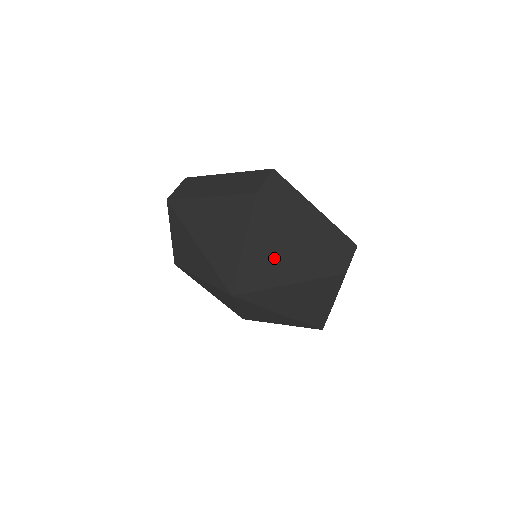
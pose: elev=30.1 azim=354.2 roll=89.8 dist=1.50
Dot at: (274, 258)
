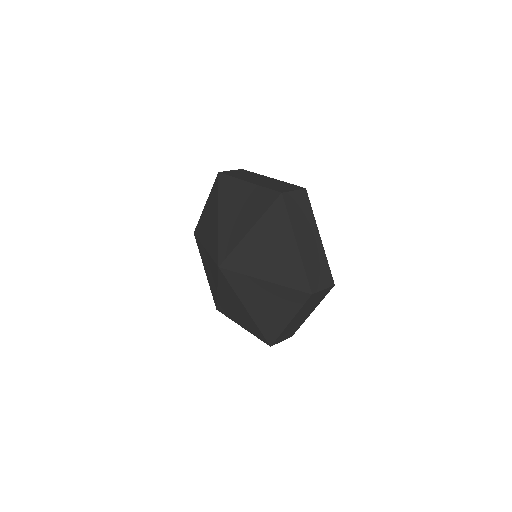
Dot at: (236, 213)
